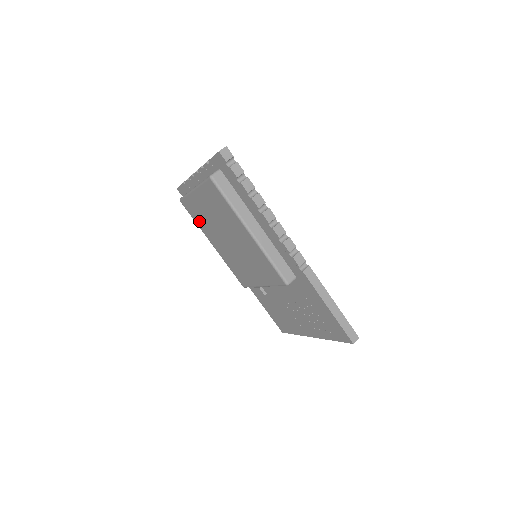
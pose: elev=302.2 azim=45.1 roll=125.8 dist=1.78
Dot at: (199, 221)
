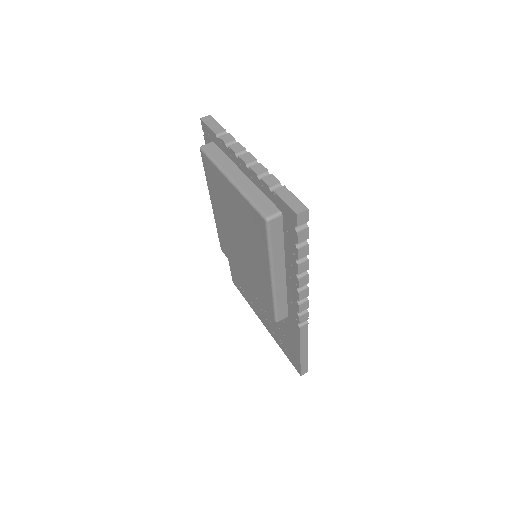
Dot at: (212, 185)
